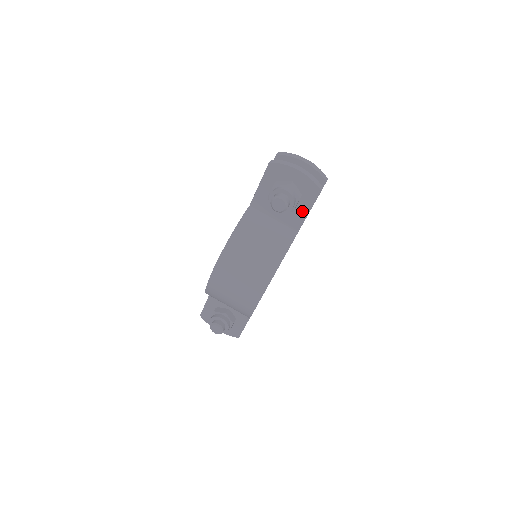
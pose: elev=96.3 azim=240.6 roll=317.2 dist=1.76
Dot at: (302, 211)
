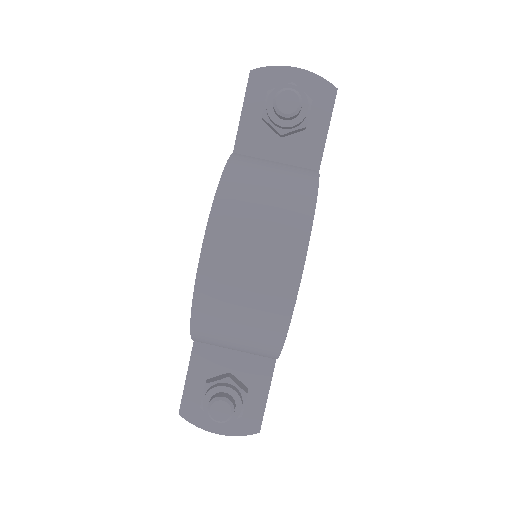
Dot at: (317, 132)
